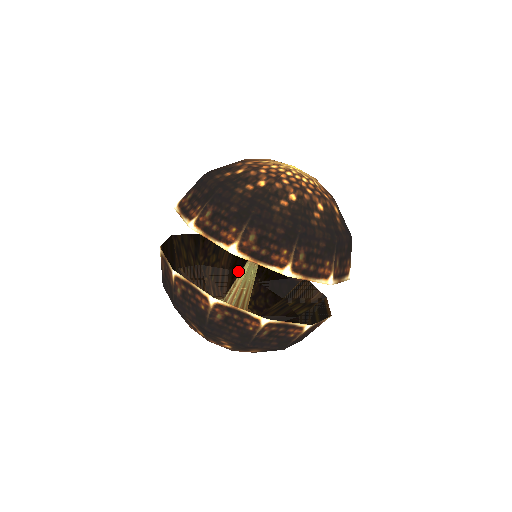
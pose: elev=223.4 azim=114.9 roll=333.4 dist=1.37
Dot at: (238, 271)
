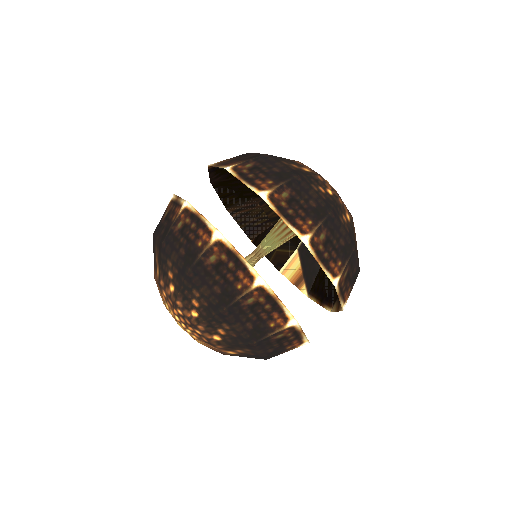
Dot at: occluded
